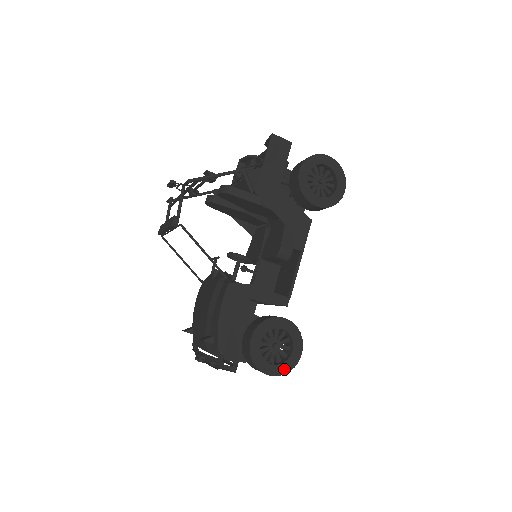
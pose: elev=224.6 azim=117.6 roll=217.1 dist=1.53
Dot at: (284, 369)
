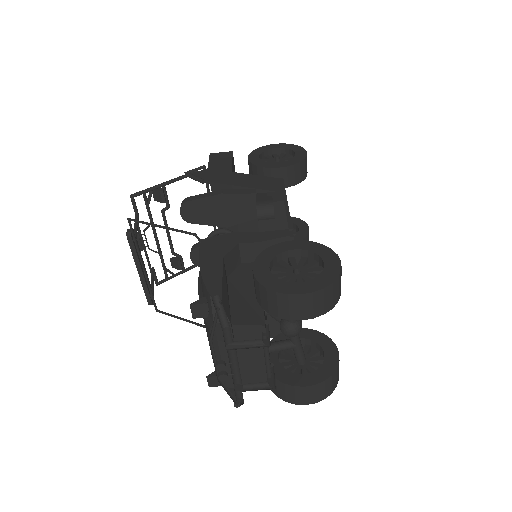
Dot at: (323, 282)
